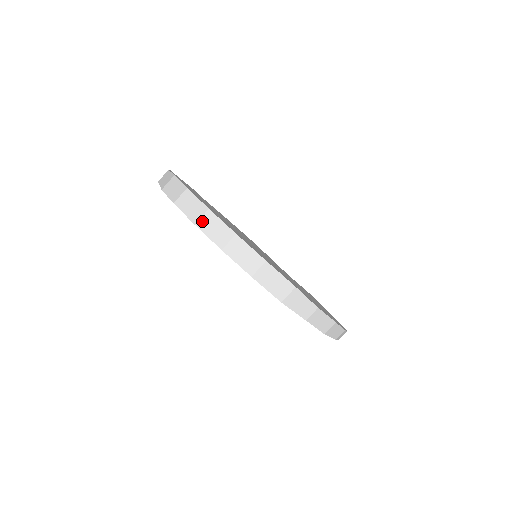
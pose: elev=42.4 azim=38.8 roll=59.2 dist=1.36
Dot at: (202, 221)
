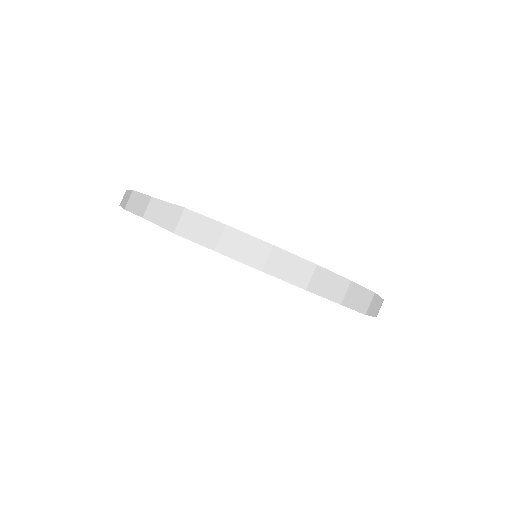
Dot at: (270, 264)
